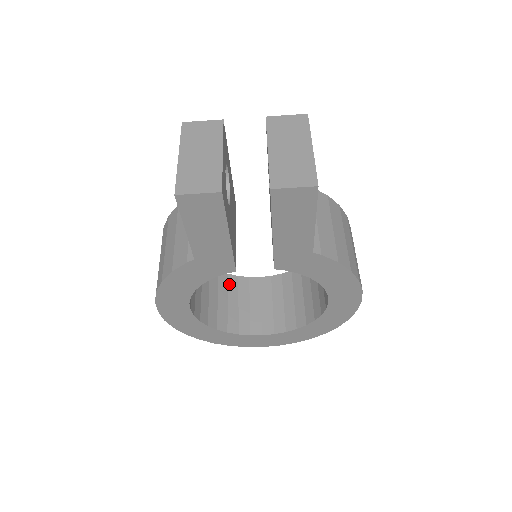
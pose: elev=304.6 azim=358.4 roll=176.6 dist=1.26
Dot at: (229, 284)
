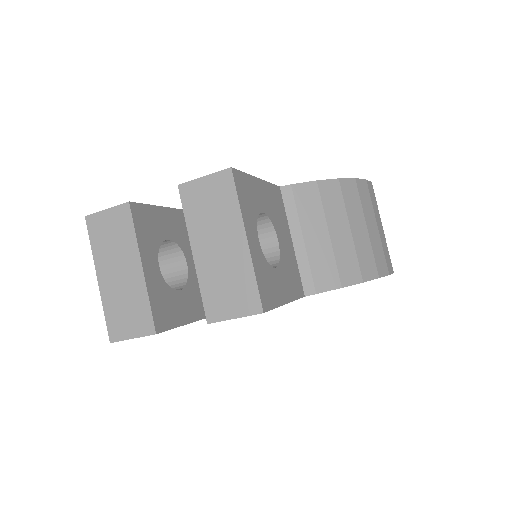
Dot at: occluded
